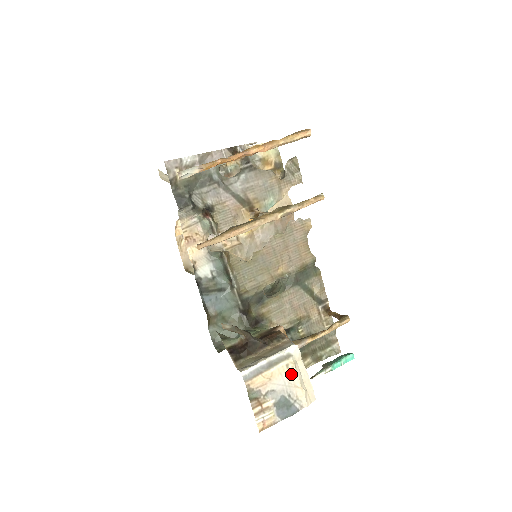
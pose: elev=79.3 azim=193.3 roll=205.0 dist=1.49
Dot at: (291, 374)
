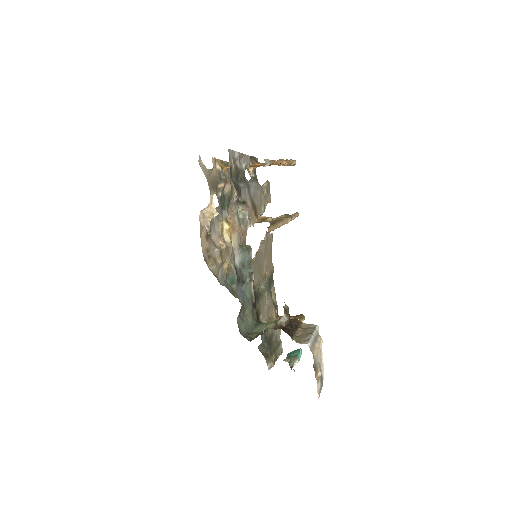
Dot at: (320, 349)
